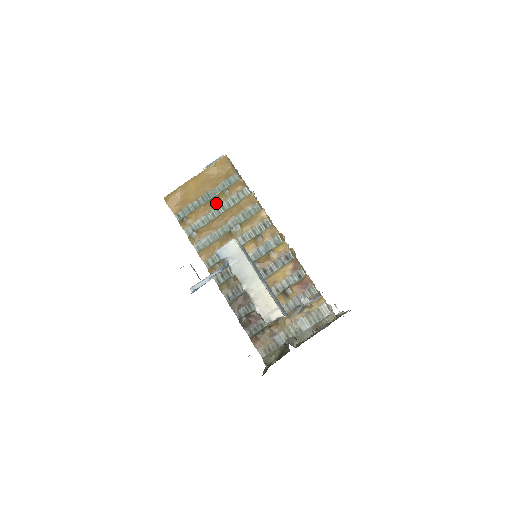
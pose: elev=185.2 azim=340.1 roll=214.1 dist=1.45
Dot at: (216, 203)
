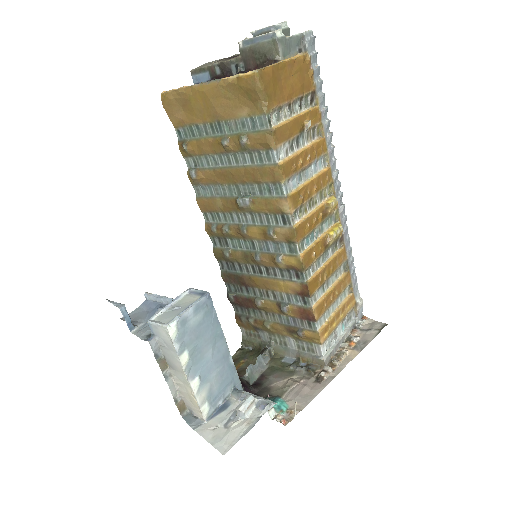
Dot at: (226, 149)
